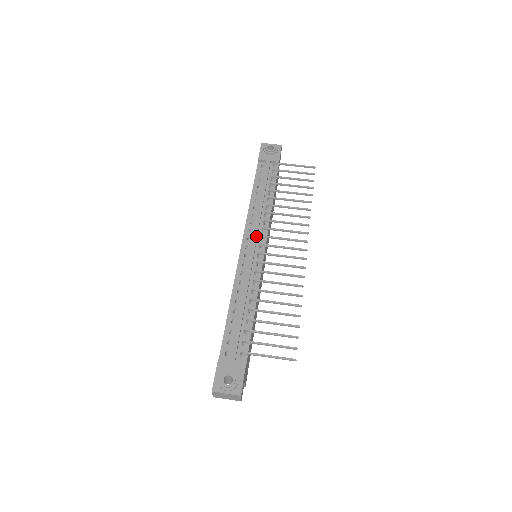
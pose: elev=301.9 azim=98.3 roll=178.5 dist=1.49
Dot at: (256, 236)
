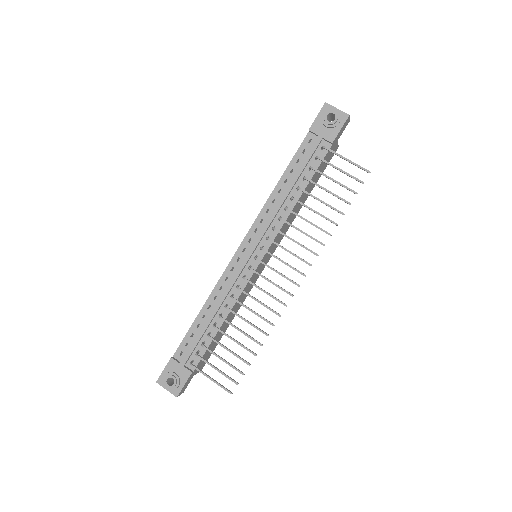
Dot at: (257, 242)
